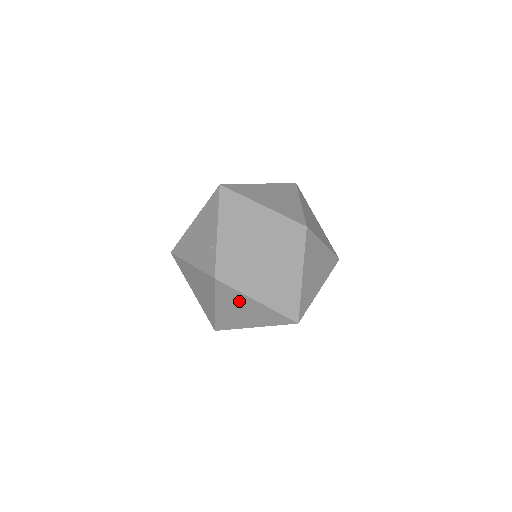
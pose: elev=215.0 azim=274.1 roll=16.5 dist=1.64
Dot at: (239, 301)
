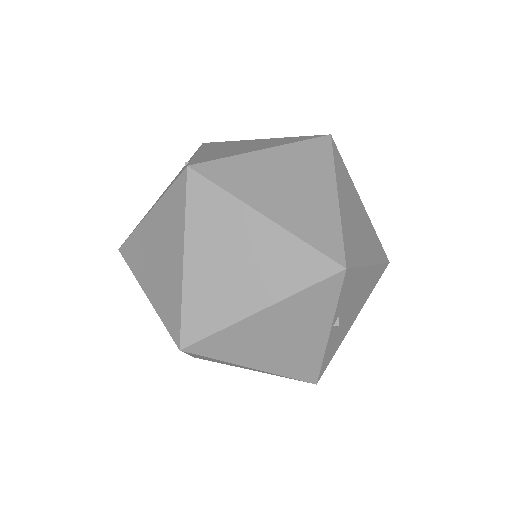
Dot at: (229, 225)
